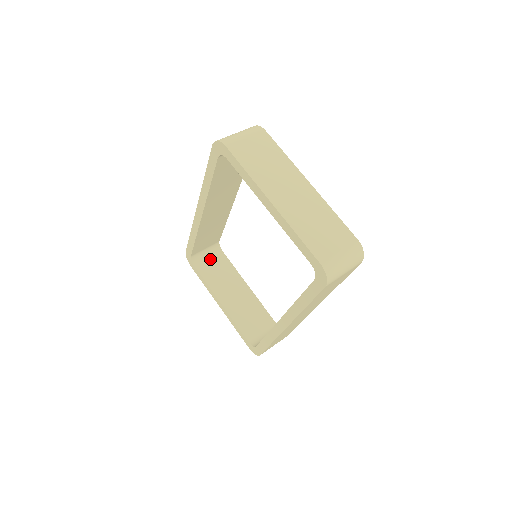
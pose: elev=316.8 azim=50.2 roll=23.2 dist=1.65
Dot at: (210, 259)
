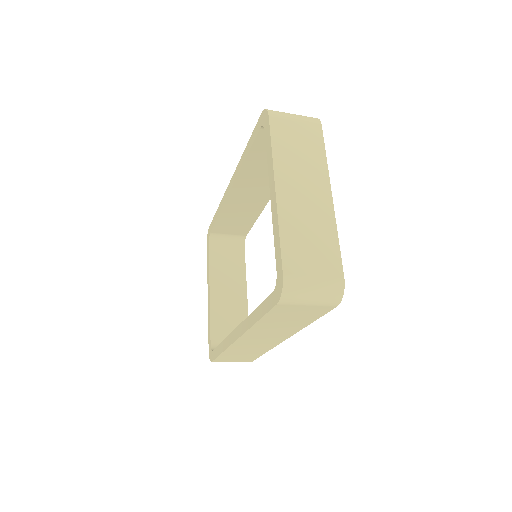
Dot at: (228, 247)
